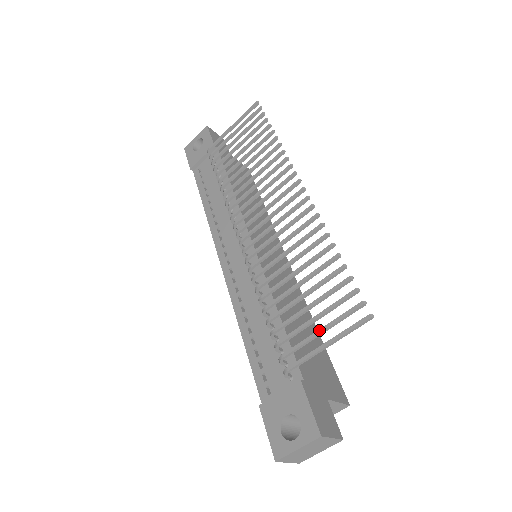
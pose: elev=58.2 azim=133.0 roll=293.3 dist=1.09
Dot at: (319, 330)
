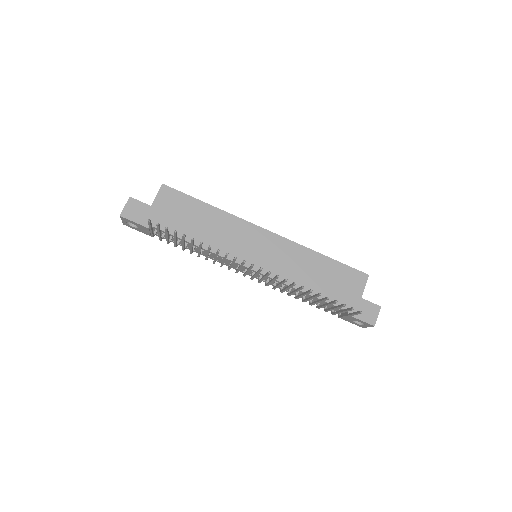
Dot at: occluded
